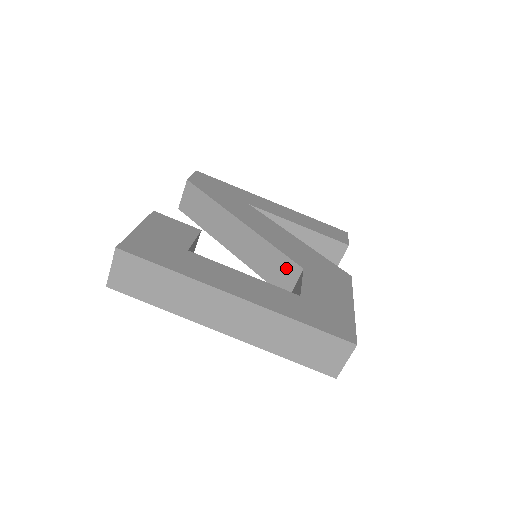
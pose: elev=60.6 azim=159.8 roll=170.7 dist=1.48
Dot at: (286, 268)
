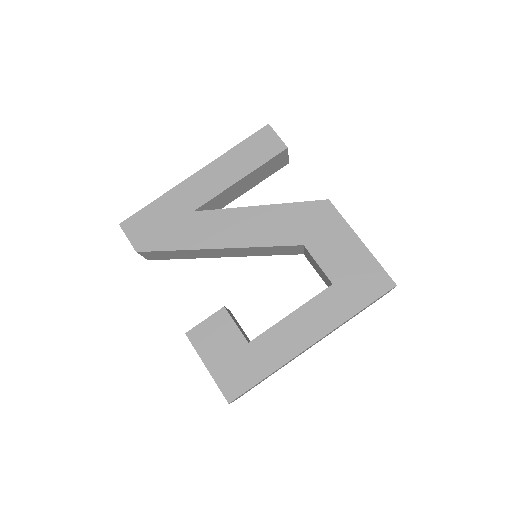
Dot at: (287, 249)
